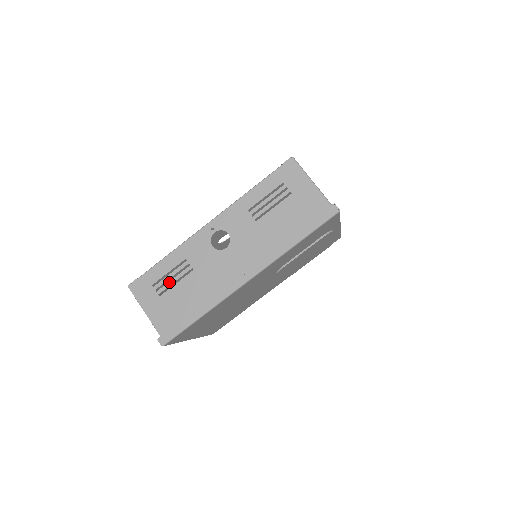
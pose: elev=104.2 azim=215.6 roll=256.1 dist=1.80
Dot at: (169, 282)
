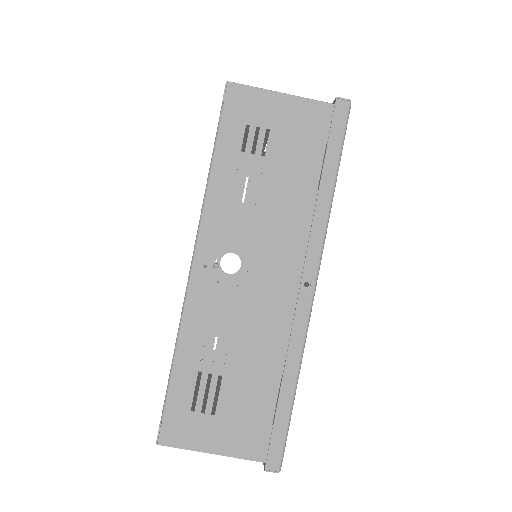
Dot at: (210, 385)
